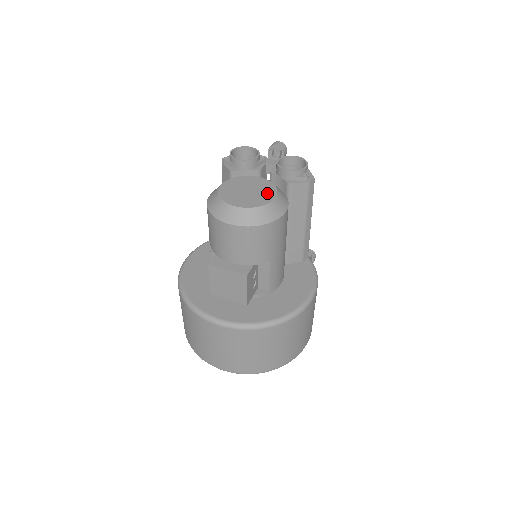
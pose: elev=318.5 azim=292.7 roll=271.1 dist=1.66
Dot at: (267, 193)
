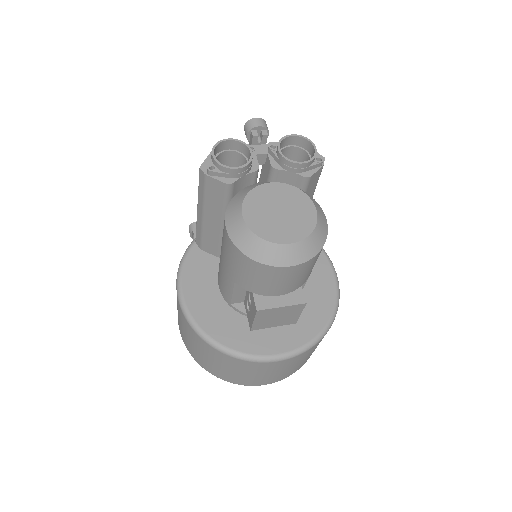
Dot at: (302, 205)
